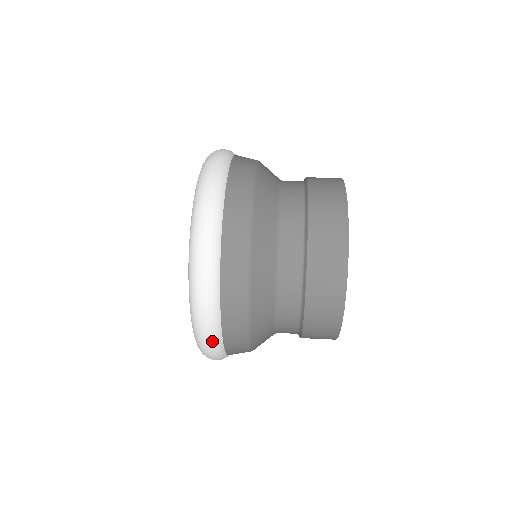
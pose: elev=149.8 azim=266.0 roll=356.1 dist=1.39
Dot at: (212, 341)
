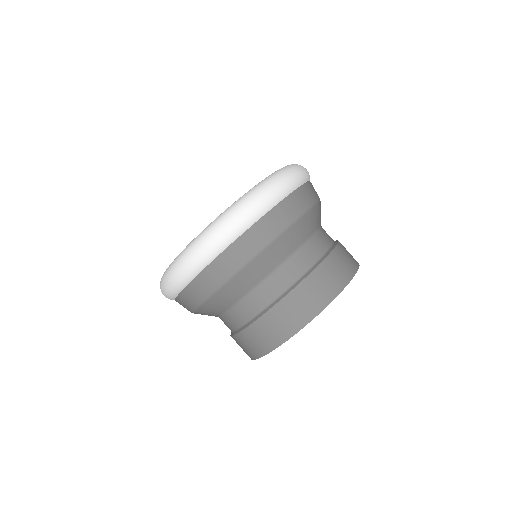
Dot at: occluded
